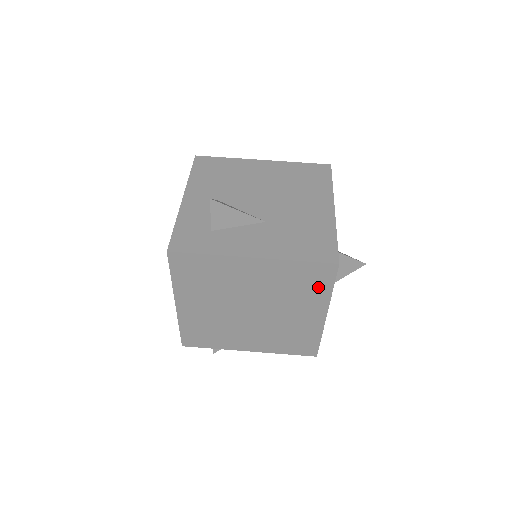
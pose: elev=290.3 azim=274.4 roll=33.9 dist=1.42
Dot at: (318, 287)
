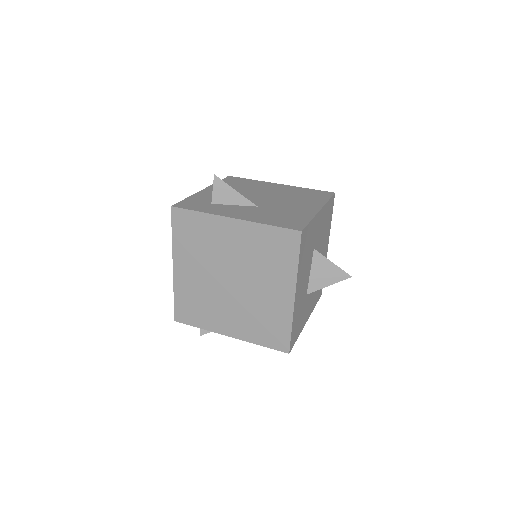
Dot at: (286, 258)
